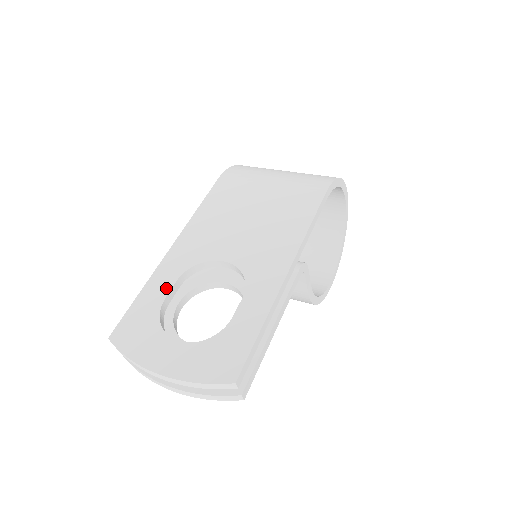
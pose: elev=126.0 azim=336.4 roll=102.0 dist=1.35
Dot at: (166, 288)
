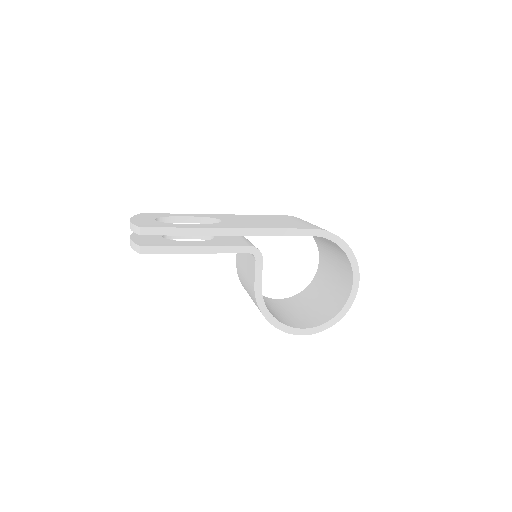
Dot at: (187, 216)
